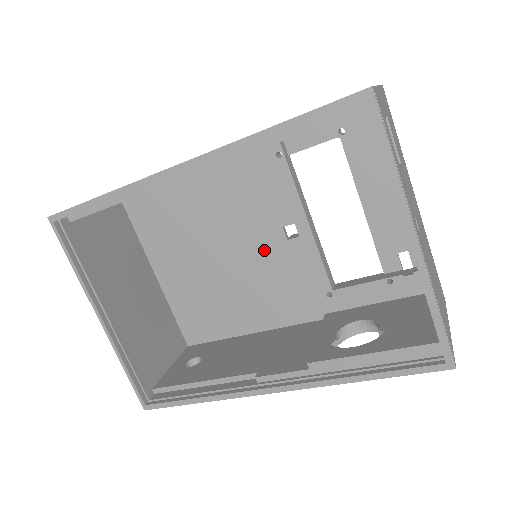
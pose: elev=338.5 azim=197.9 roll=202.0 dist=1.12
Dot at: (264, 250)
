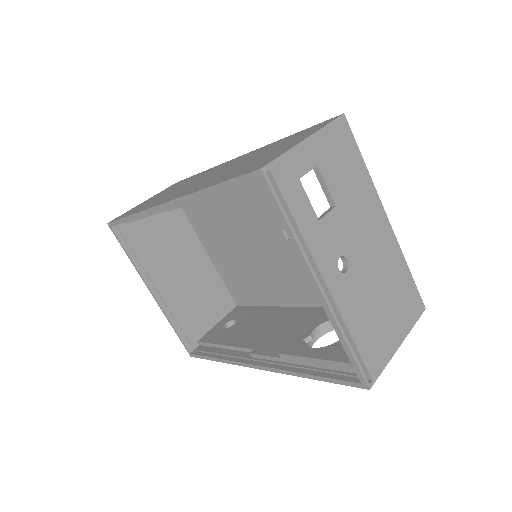
Dot at: (272, 246)
